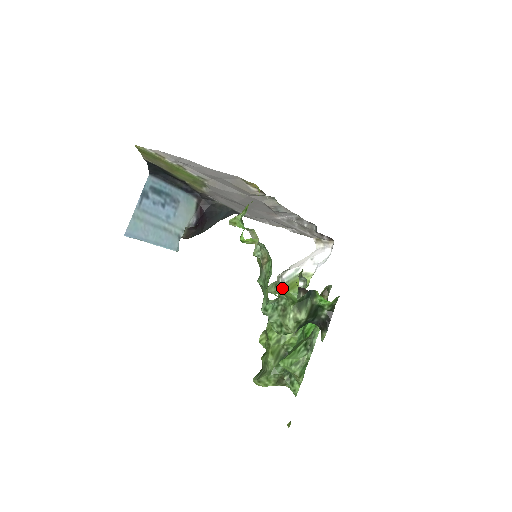
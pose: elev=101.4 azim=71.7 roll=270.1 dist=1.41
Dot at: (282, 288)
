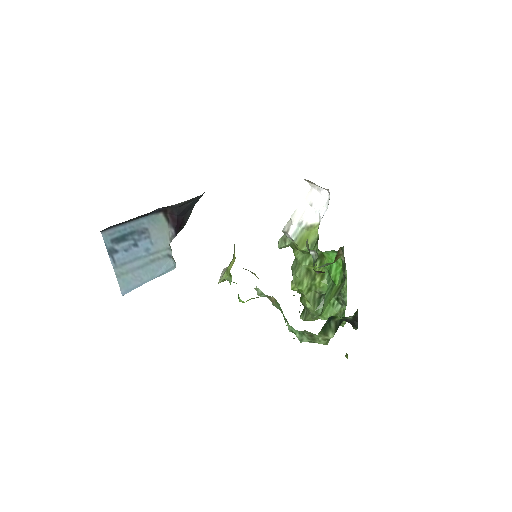
Dot at: (292, 244)
